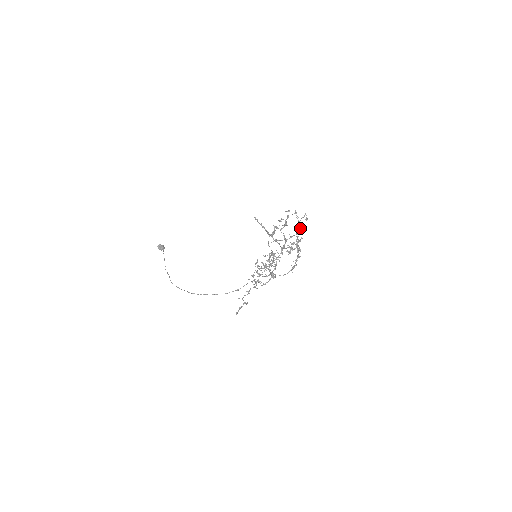
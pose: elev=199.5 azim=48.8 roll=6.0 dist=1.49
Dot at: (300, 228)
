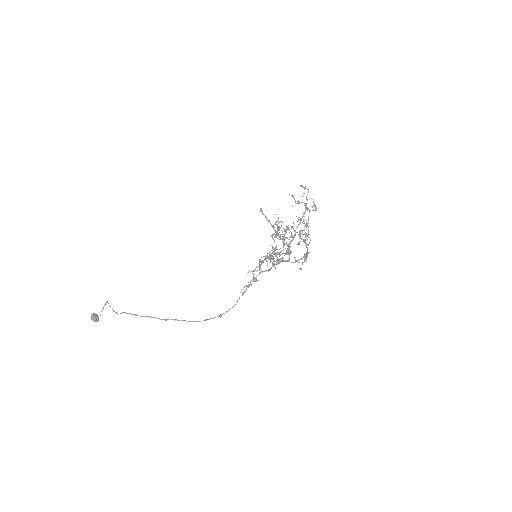
Dot at: occluded
